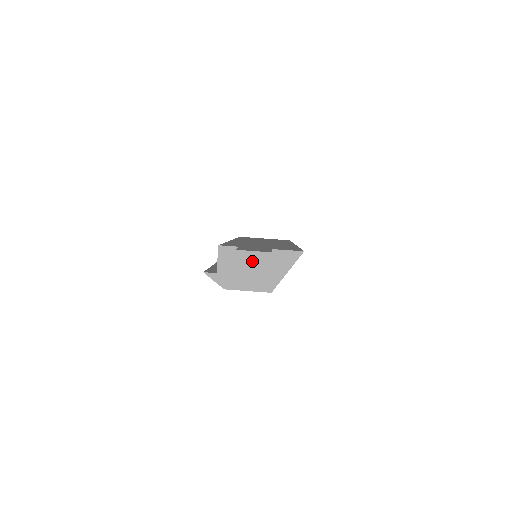
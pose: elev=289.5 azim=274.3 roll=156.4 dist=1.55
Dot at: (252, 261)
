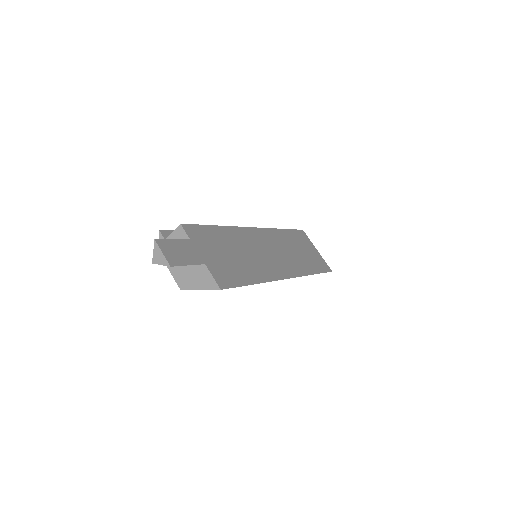
Dot at: (156, 258)
